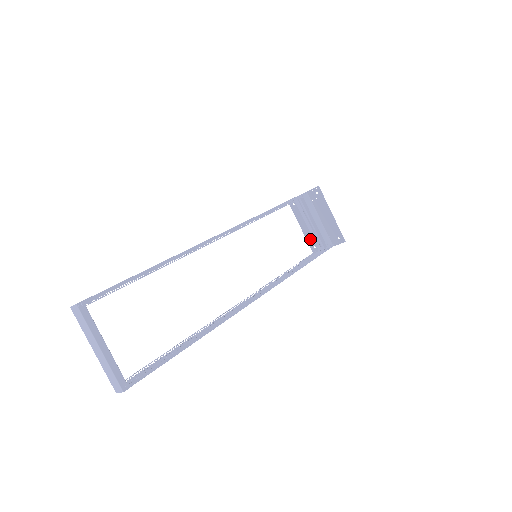
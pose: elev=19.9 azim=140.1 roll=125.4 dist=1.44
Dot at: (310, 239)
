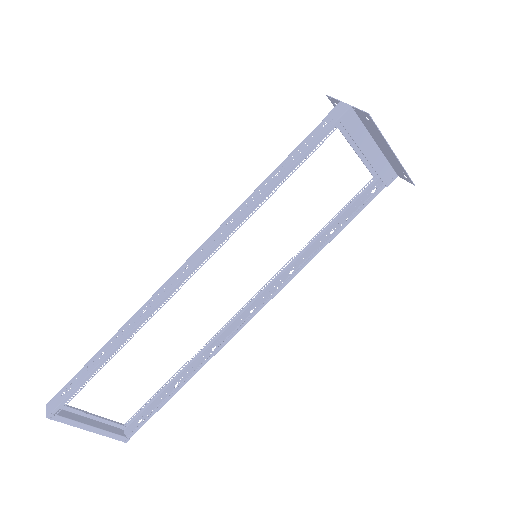
Dot at: occluded
